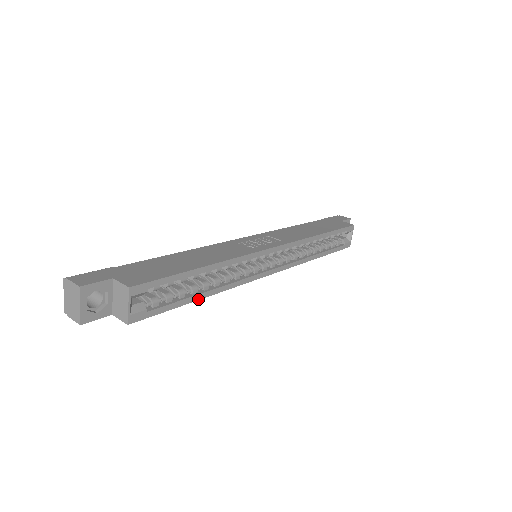
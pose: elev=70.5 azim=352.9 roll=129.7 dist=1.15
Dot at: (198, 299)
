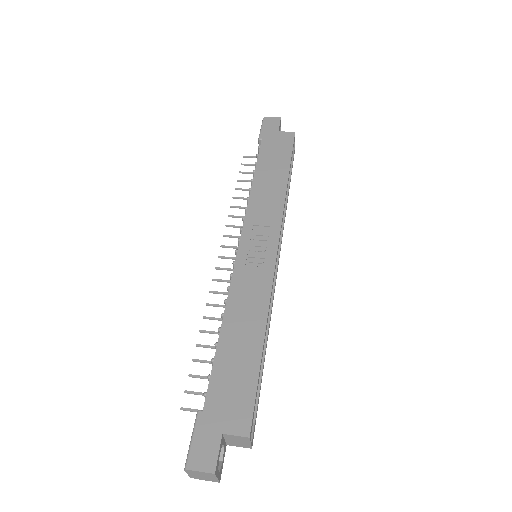
Dot at: (264, 361)
